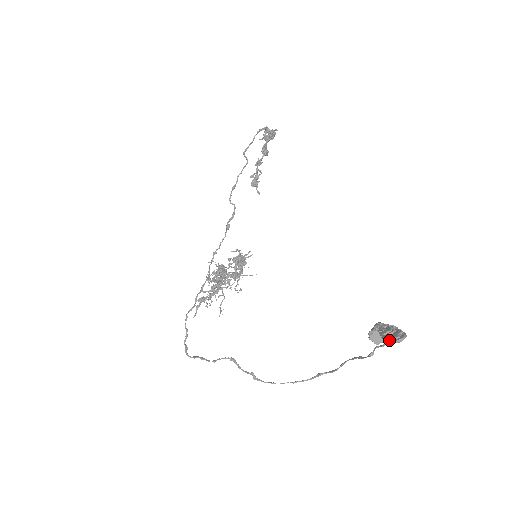
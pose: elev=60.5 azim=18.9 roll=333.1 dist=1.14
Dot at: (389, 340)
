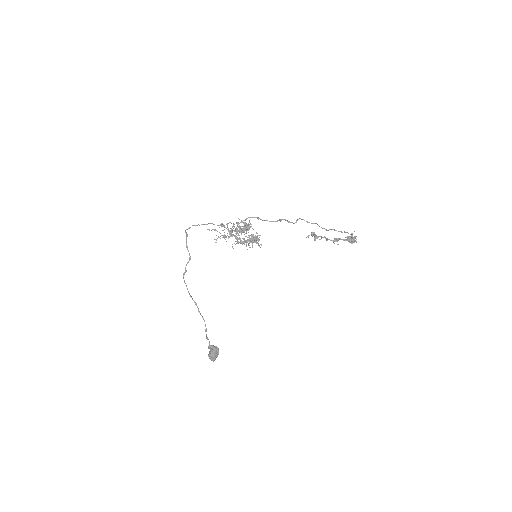
Dot at: (209, 356)
